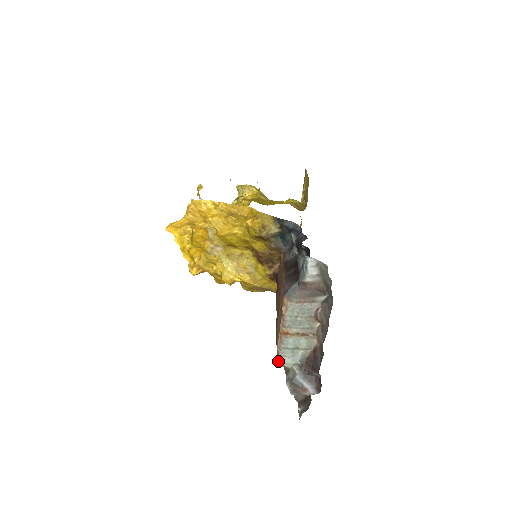
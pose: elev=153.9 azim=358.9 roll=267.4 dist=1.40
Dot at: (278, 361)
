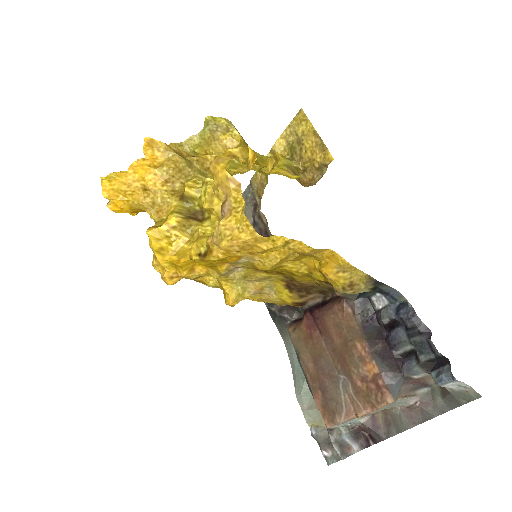
Dot at: (329, 427)
